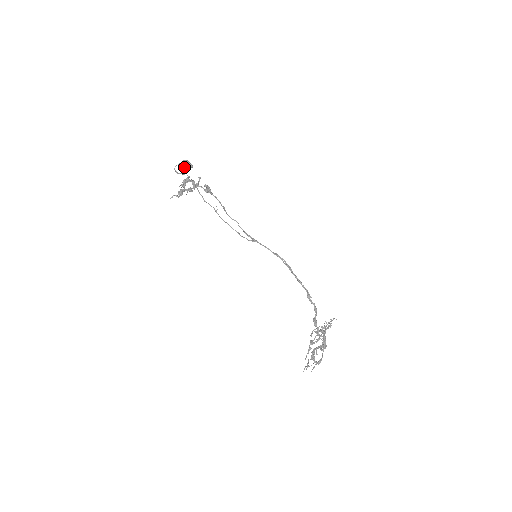
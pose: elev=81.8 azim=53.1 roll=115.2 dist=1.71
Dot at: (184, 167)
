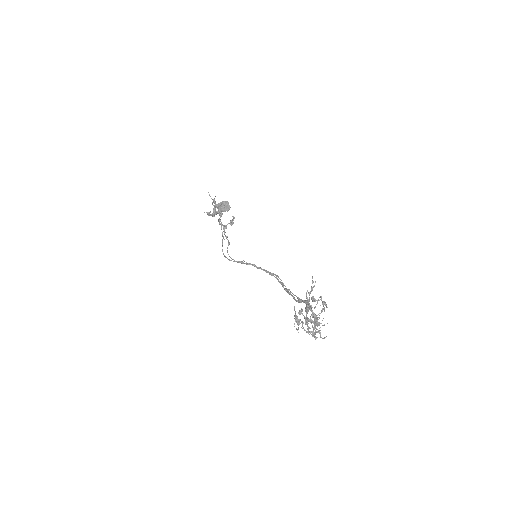
Dot at: (227, 201)
